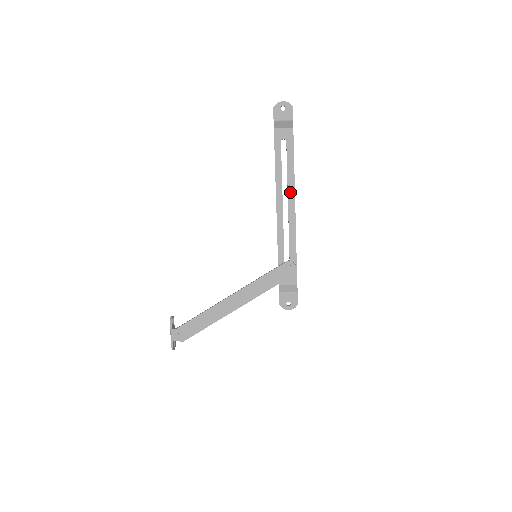
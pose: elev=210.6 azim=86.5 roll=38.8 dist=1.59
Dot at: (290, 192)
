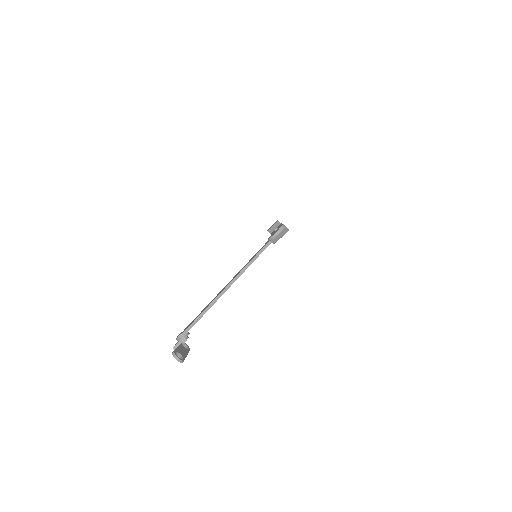
Dot at: occluded
